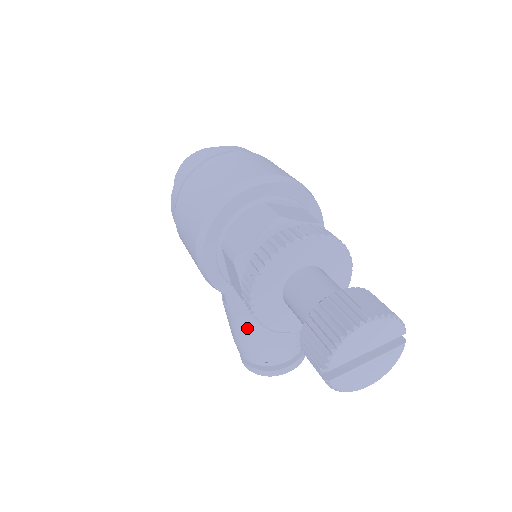
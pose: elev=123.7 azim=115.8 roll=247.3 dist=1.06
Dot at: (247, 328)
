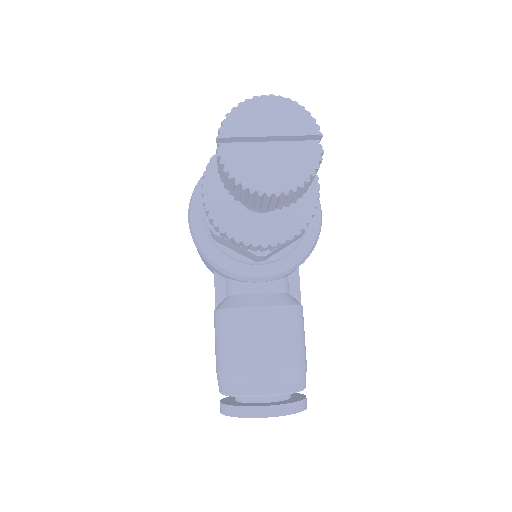
Dot at: (226, 326)
